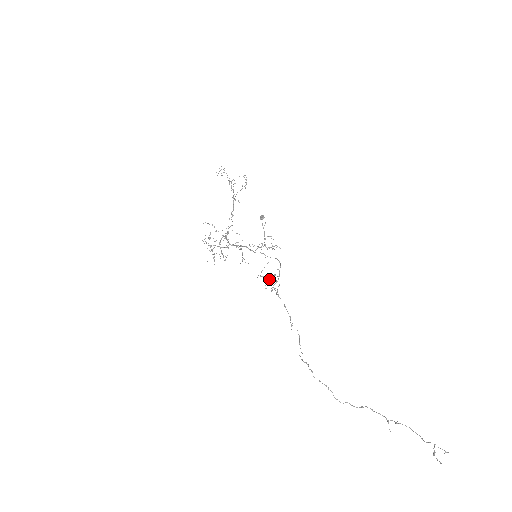
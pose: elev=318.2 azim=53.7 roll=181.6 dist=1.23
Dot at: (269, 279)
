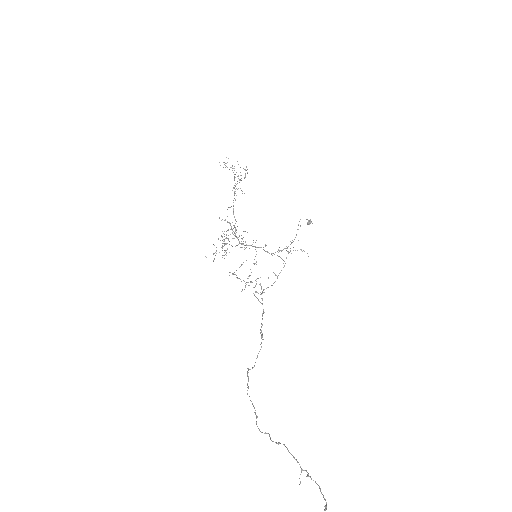
Dot at: (236, 277)
